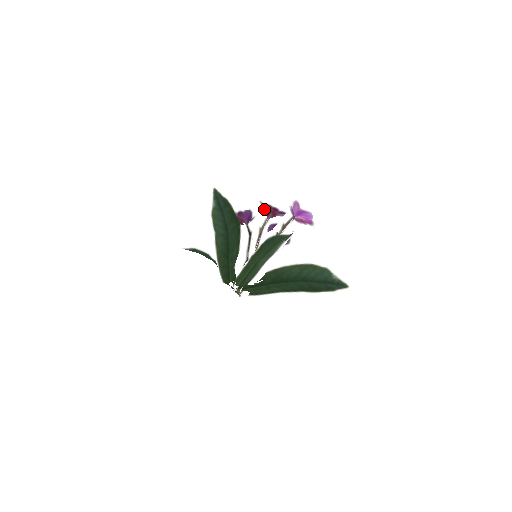
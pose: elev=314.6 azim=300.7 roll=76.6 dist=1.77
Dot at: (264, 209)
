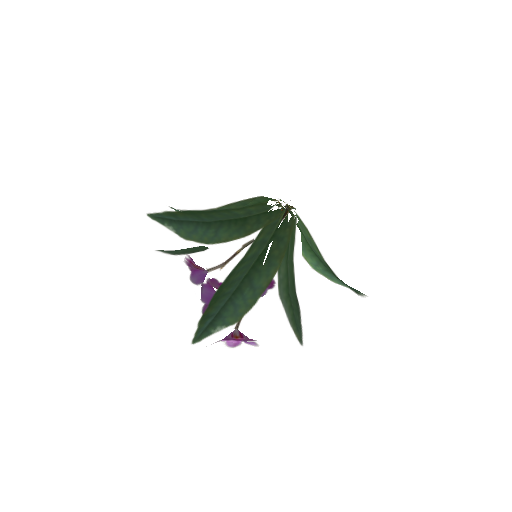
Dot at: (203, 300)
